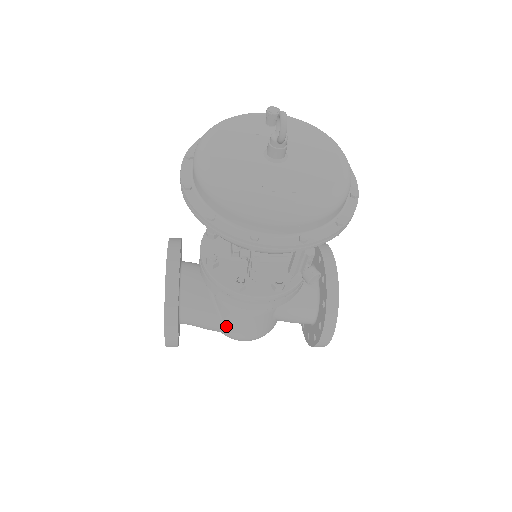
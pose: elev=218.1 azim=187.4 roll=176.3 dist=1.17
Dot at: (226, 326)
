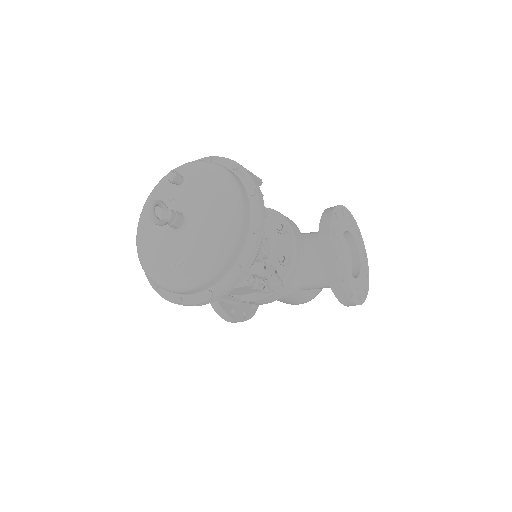
Dot at: occluded
